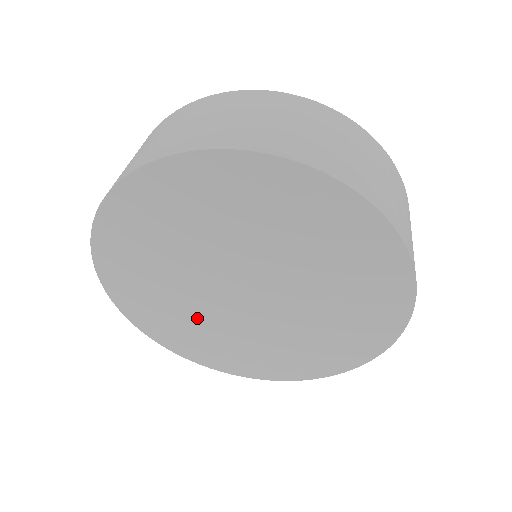
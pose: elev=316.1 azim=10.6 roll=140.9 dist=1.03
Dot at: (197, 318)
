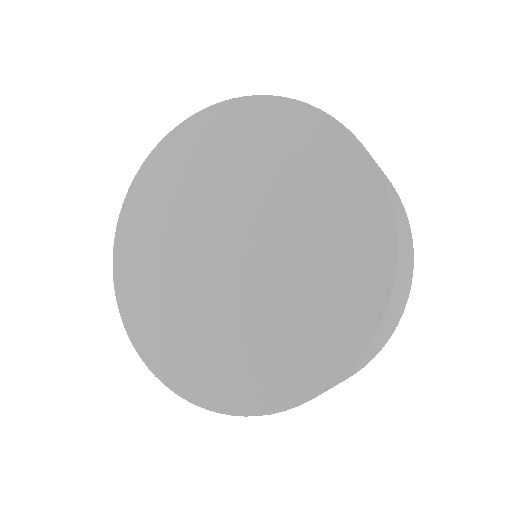
Dot at: (196, 316)
